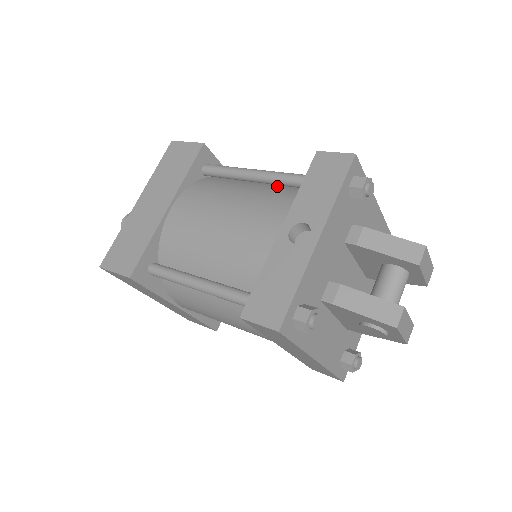
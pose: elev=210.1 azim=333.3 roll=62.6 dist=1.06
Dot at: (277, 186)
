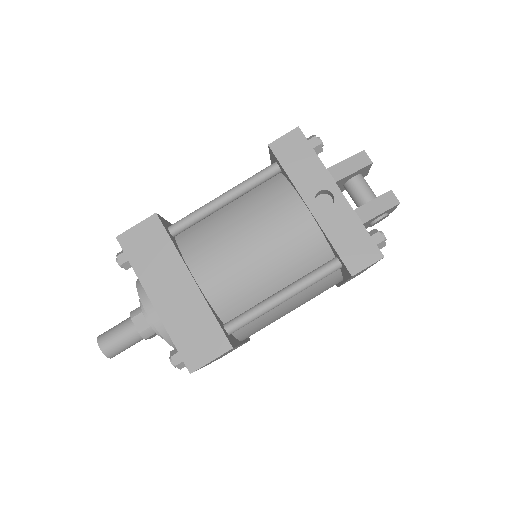
Dot at: (247, 193)
